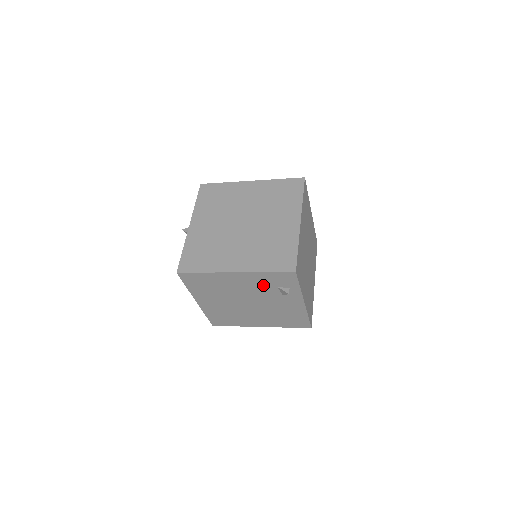
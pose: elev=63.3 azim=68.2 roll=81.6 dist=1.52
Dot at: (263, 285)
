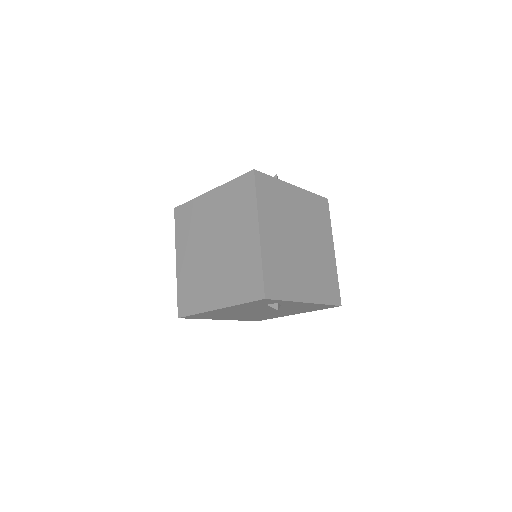
Dot at: (253, 307)
